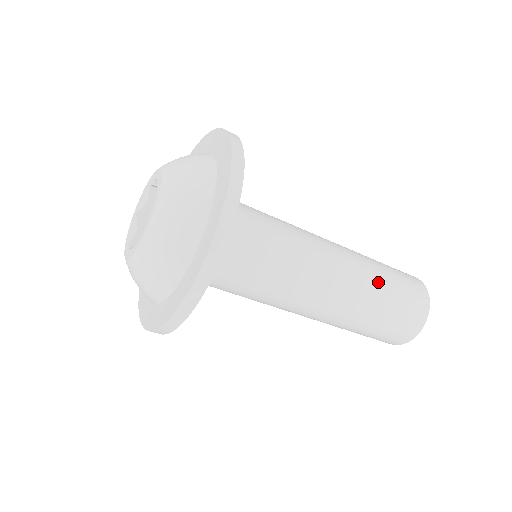
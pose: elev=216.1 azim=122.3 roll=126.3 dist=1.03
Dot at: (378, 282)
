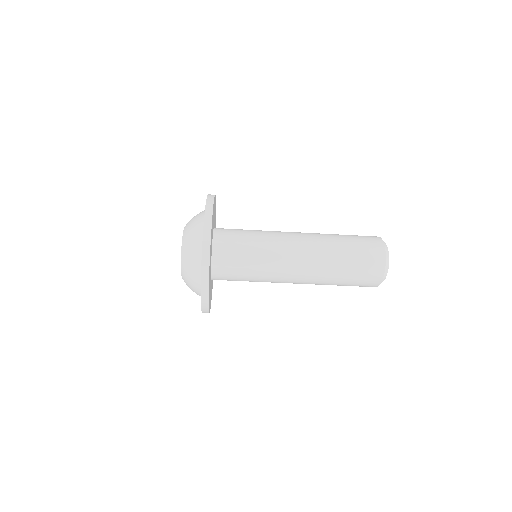
Dot at: (336, 255)
